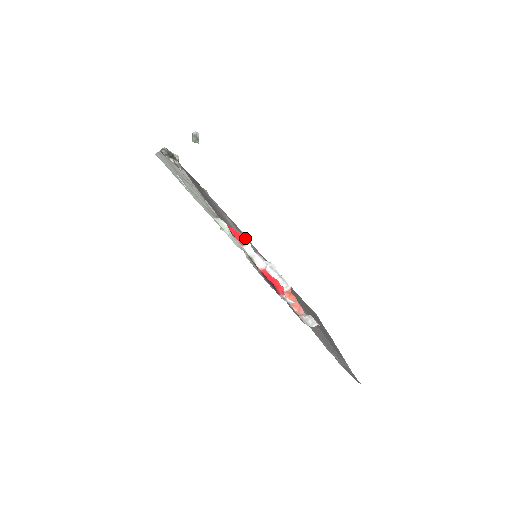
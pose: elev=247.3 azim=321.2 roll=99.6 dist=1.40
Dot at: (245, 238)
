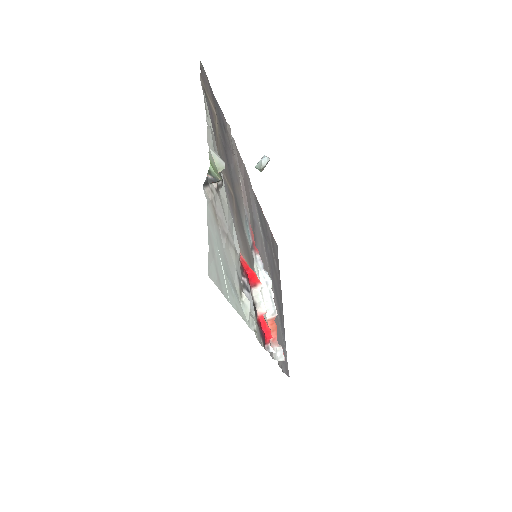
Dot at: (259, 280)
